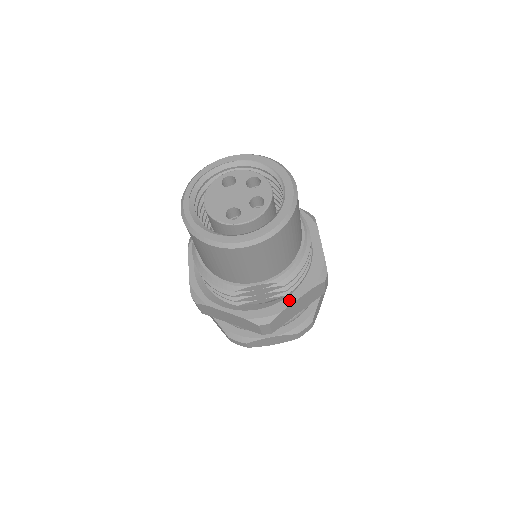
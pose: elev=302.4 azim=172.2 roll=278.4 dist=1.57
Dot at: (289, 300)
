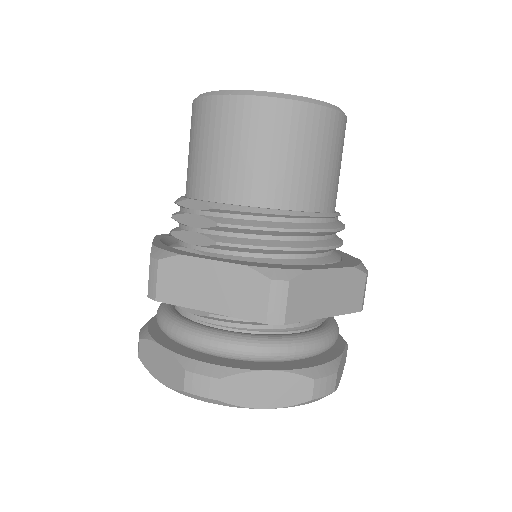
Dot at: (207, 257)
